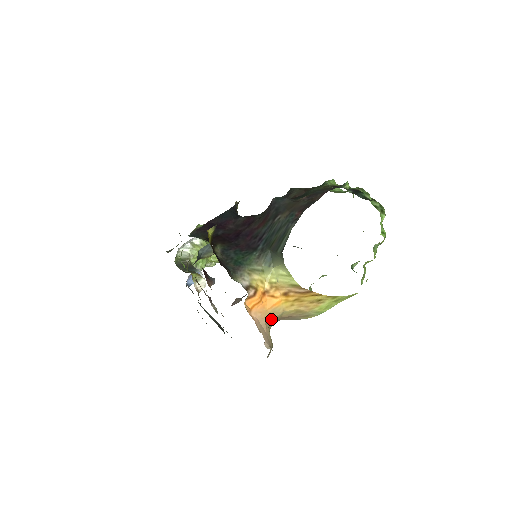
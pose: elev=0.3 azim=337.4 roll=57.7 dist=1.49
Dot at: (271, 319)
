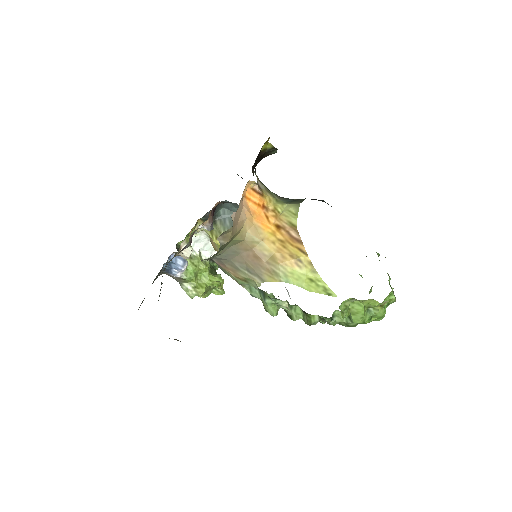
Dot at: (247, 233)
